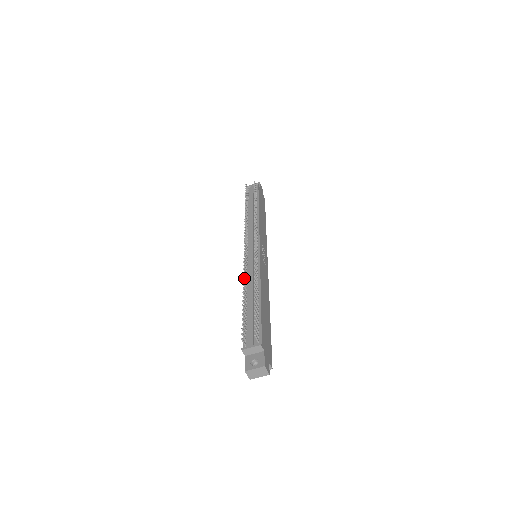
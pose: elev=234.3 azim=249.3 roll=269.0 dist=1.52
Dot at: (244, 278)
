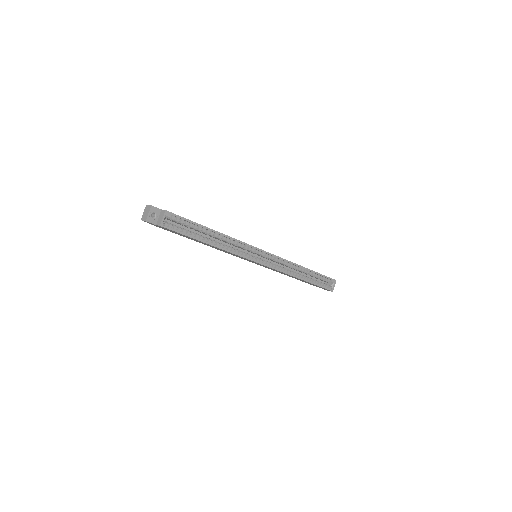
Dot at: occluded
